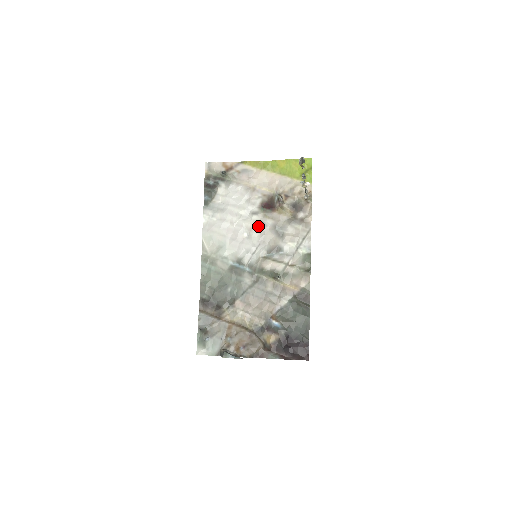
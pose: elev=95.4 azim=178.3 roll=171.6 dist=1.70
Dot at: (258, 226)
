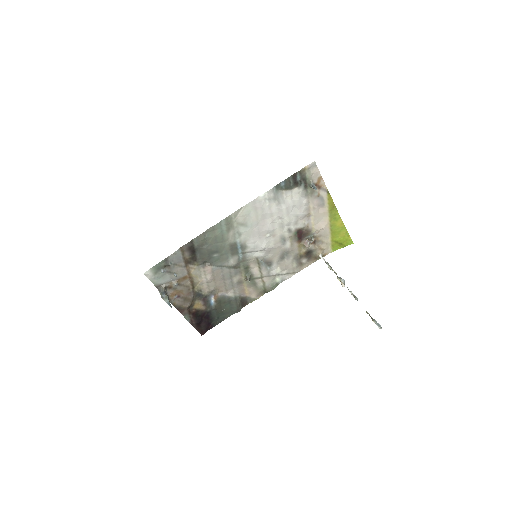
Dot at: (280, 239)
